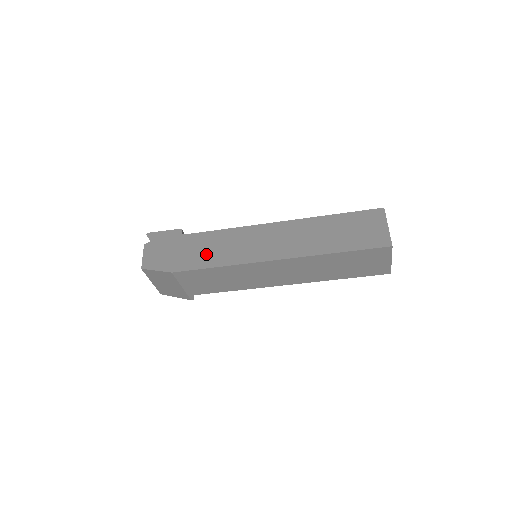
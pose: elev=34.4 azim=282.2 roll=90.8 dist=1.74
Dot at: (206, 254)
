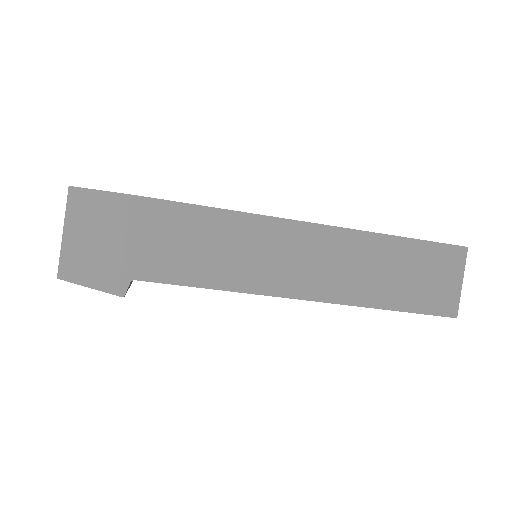
Dot at: occluded
